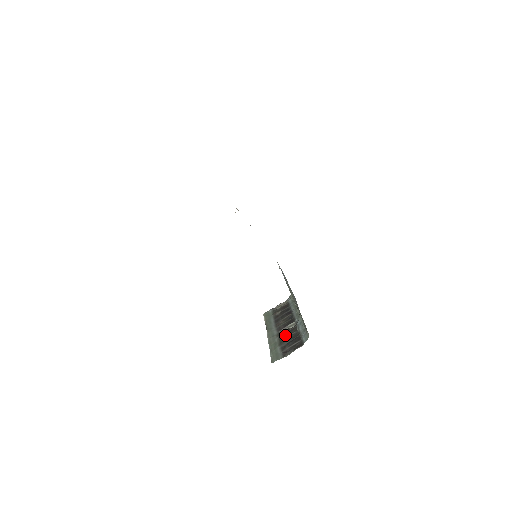
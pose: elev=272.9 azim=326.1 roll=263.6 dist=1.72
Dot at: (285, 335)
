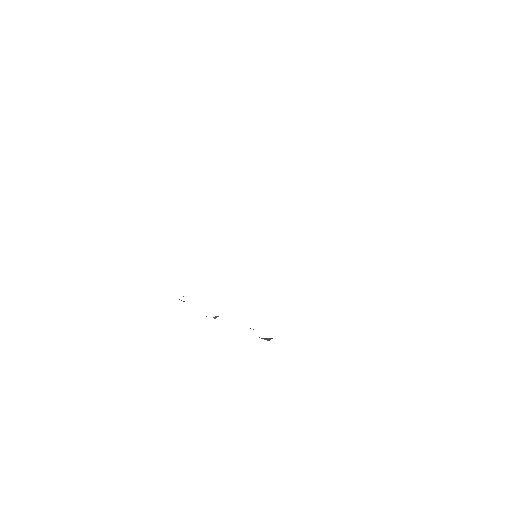
Dot at: occluded
